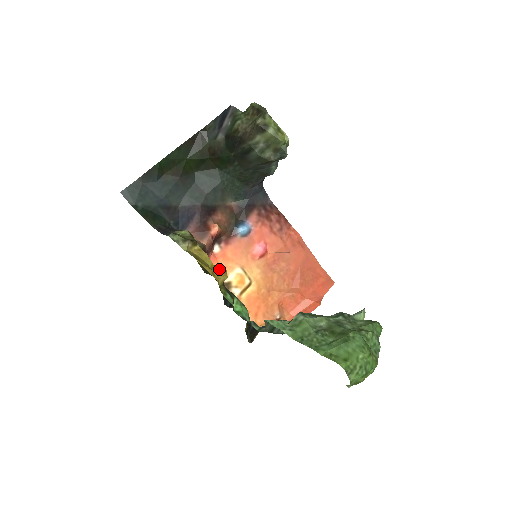
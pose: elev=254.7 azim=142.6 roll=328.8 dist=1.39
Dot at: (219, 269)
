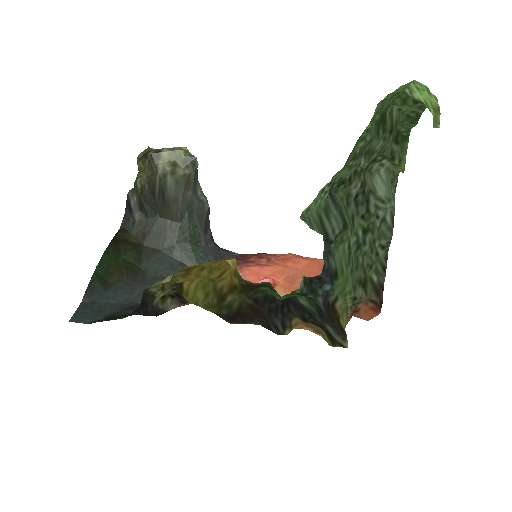
Dot at: (225, 275)
